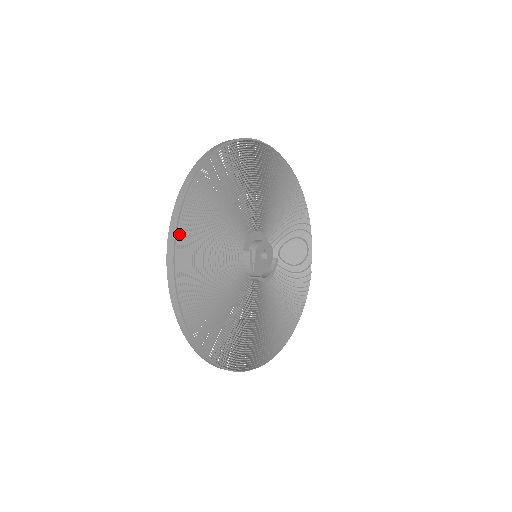
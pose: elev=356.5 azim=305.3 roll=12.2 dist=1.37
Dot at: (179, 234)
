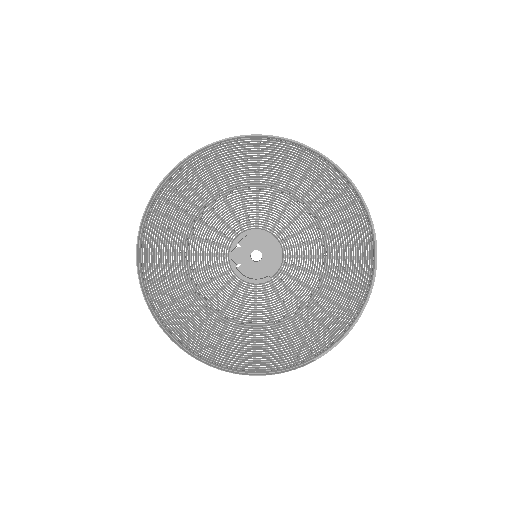
Dot at: (199, 153)
